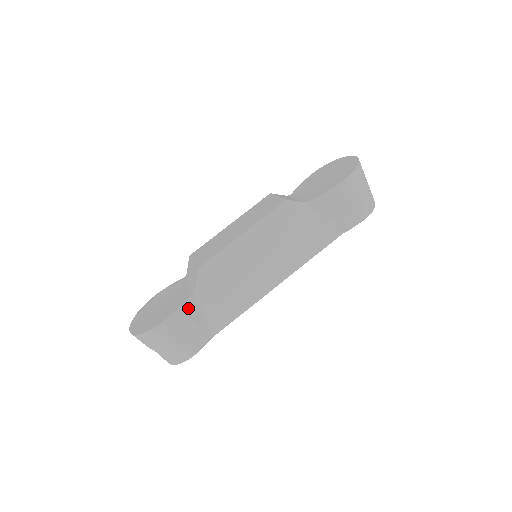
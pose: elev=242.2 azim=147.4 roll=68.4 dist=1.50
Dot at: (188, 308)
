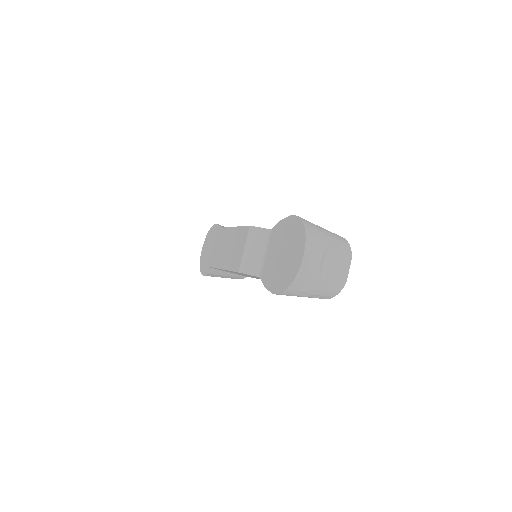
Dot at: (216, 273)
